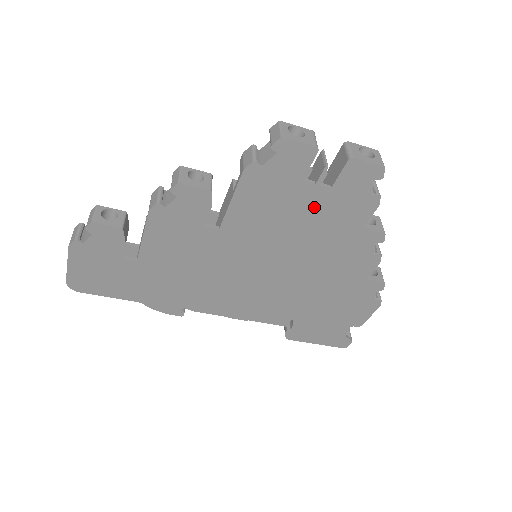
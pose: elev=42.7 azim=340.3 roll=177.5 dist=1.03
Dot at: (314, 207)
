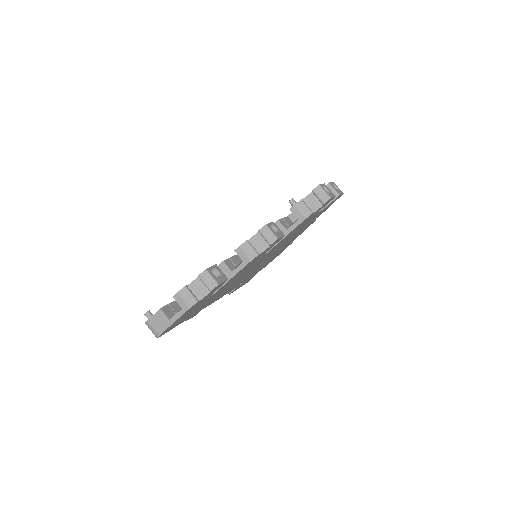
Dot at: occluded
